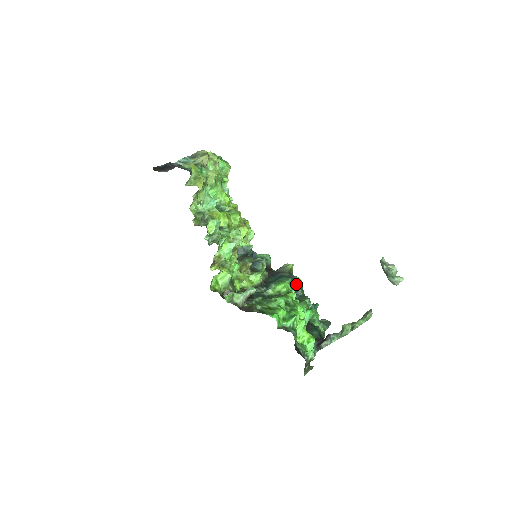
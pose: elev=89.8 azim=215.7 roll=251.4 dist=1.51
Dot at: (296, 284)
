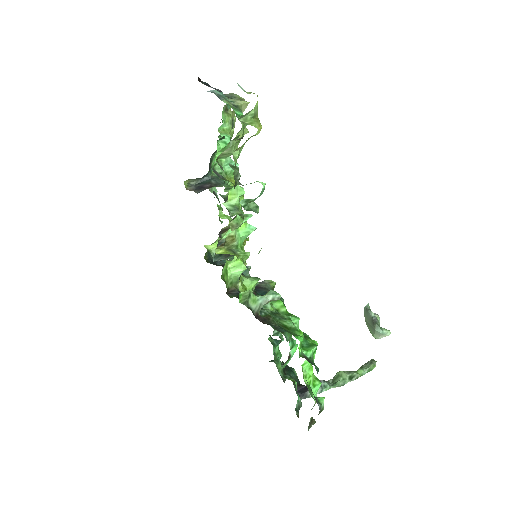
Dot at: occluded
